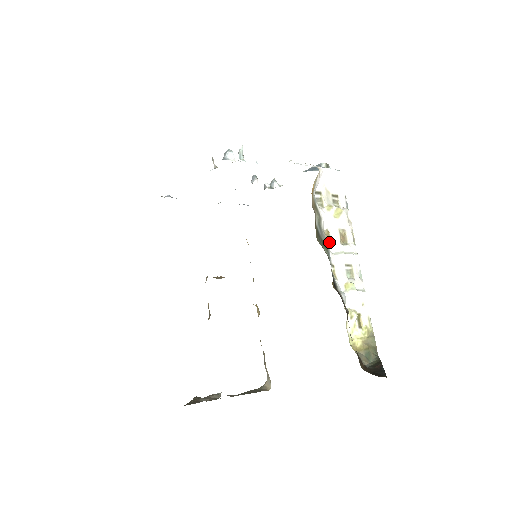
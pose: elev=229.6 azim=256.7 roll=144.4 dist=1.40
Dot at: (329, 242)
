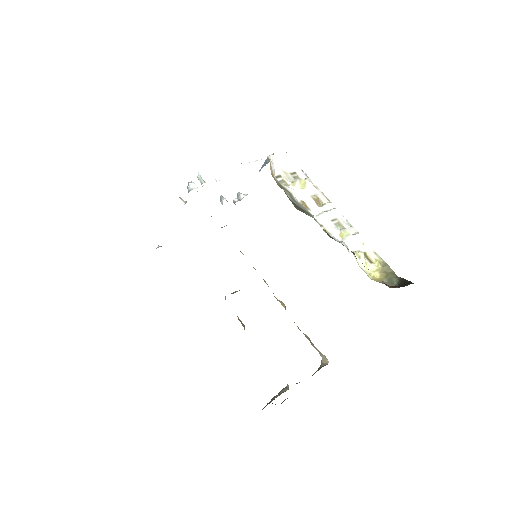
Dot at: (308, 209)
